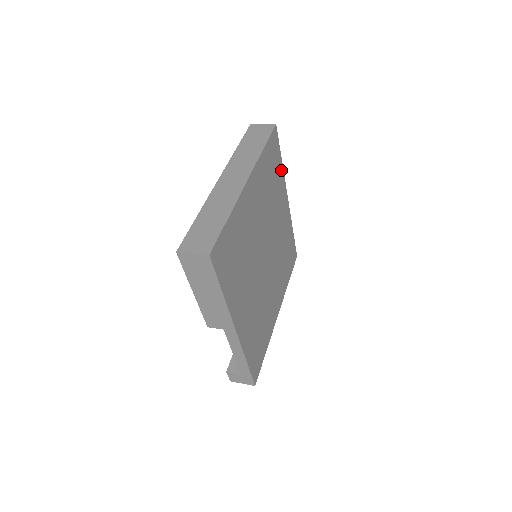
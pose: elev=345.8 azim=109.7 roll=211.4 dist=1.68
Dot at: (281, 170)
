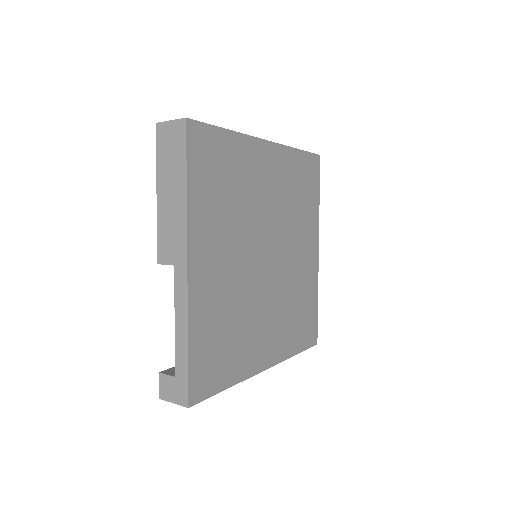
Dot at: (316, 207)
